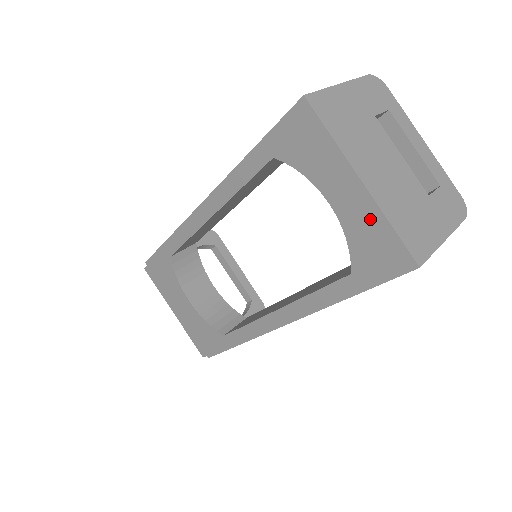
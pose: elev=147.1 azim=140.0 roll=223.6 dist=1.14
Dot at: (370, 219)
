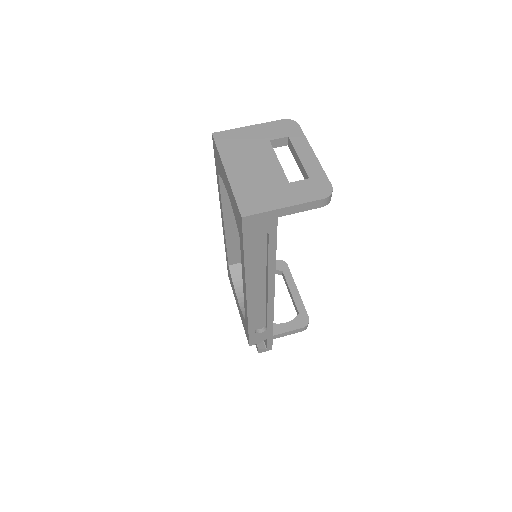
Dot at: (231, 194)
